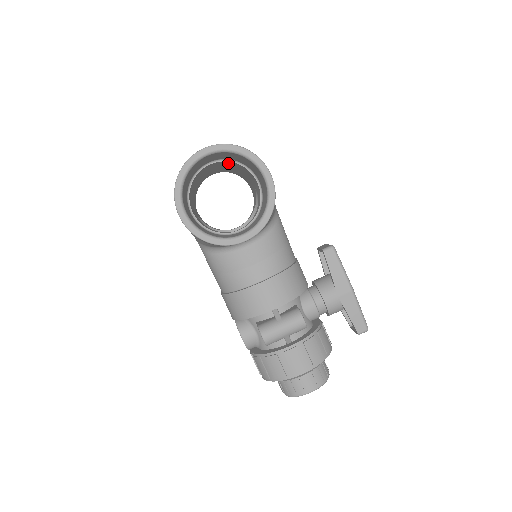
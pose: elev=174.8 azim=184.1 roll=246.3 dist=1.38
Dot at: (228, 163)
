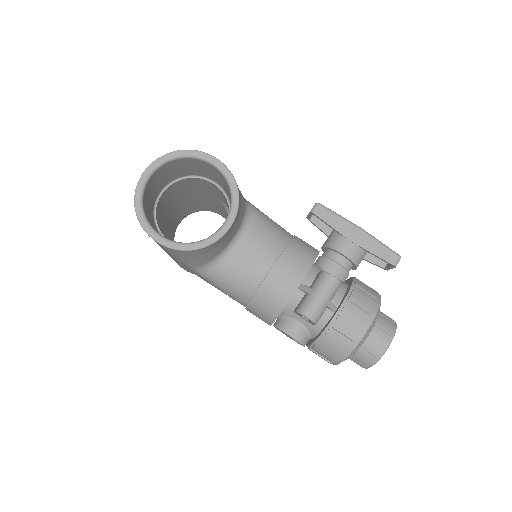
Dot at: (179, 186)
